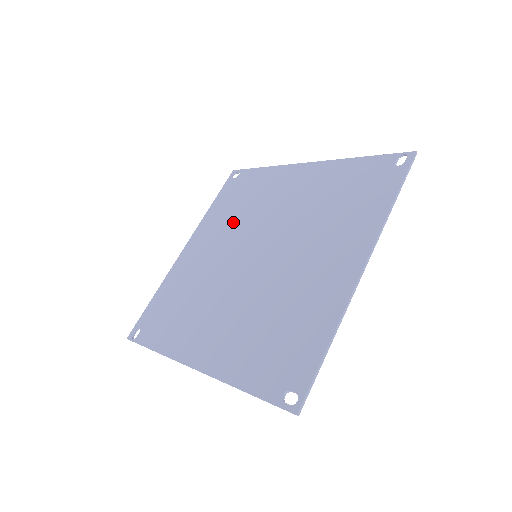
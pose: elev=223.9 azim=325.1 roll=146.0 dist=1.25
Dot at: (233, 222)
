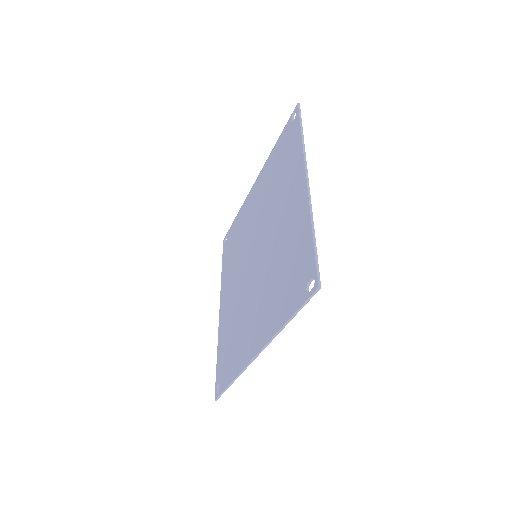
Dot at: (236, 260)
